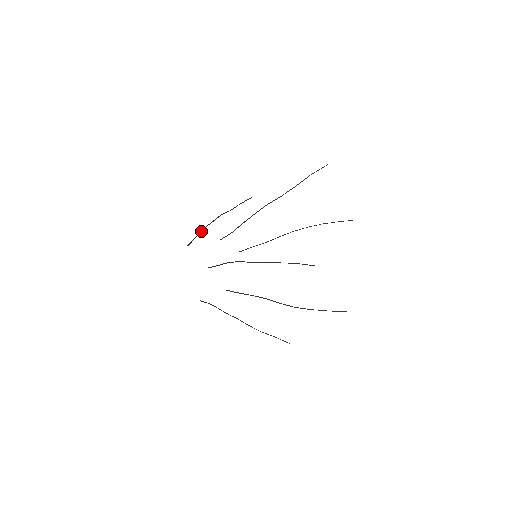
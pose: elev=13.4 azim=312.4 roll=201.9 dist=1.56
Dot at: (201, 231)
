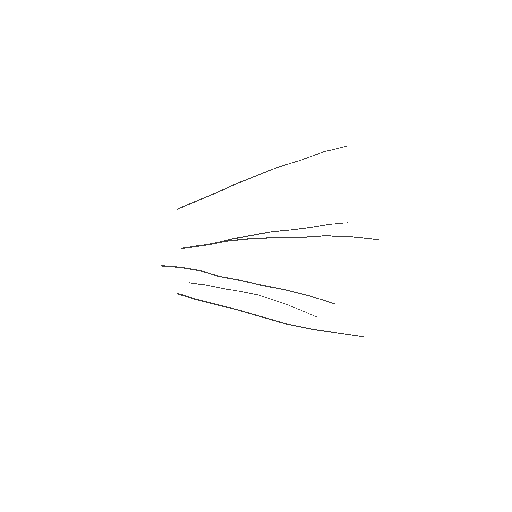
Dot at: (221, 190)
